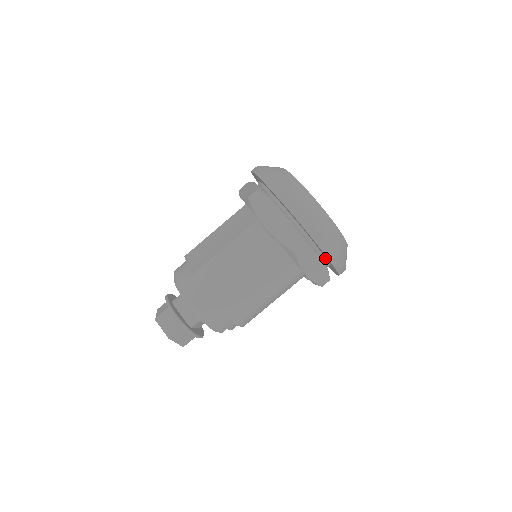
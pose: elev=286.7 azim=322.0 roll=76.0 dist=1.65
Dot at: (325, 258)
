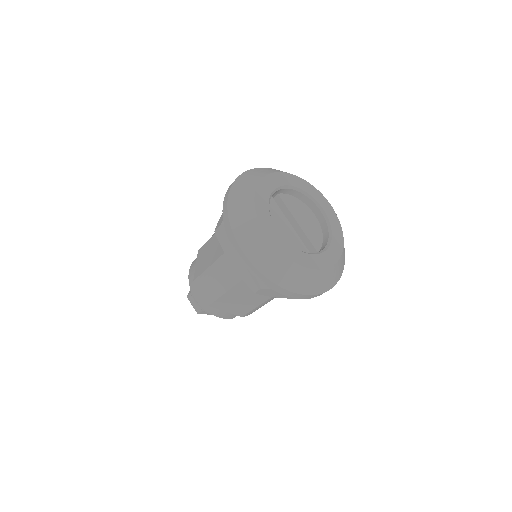
Dot at: occluded
